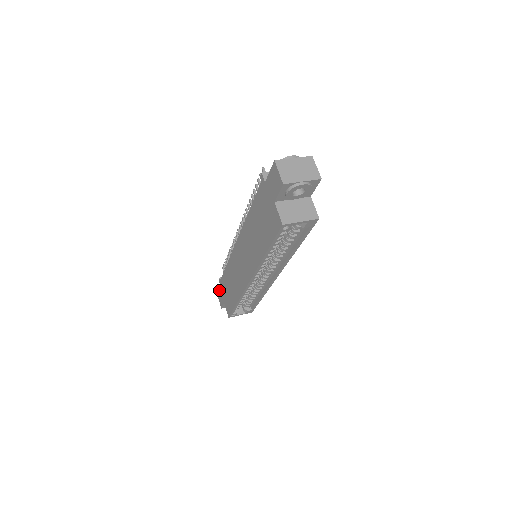
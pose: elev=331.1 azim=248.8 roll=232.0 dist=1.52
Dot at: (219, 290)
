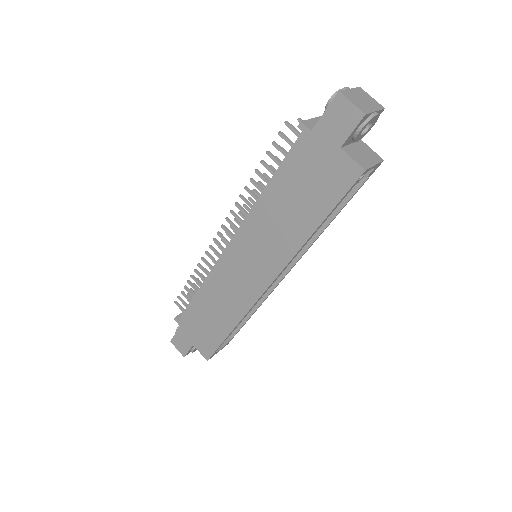
Dot at: (177, 334)
